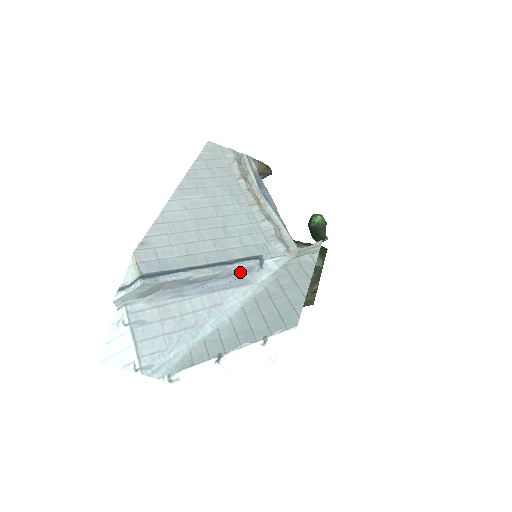
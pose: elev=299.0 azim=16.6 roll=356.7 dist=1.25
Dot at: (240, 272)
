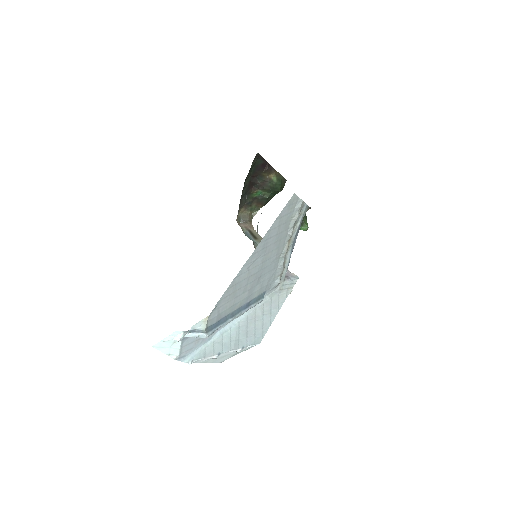
Dot at: occluded
